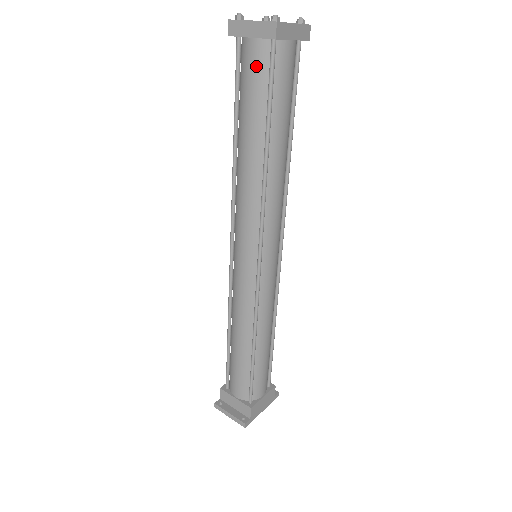
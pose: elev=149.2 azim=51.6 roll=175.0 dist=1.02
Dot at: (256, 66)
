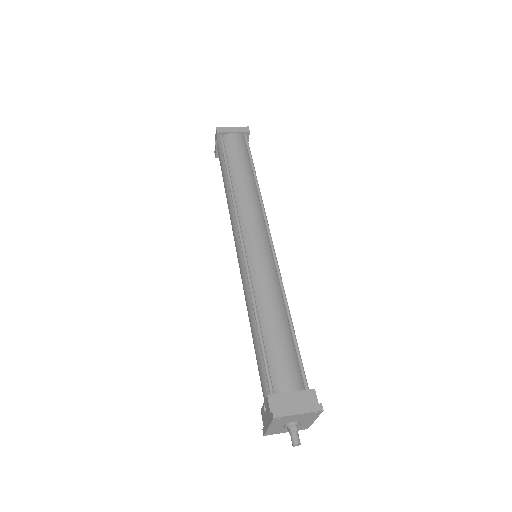
Dot at: (239, 143)
